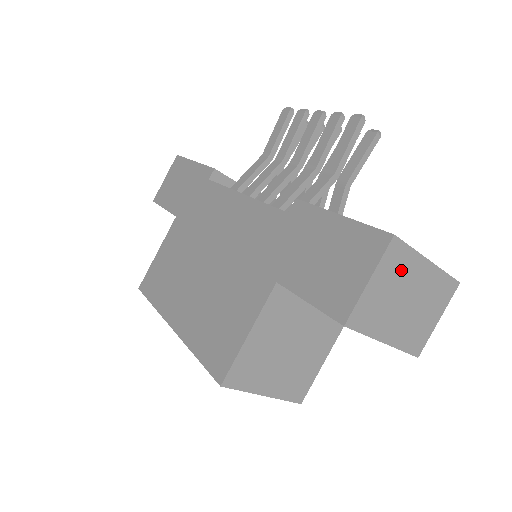
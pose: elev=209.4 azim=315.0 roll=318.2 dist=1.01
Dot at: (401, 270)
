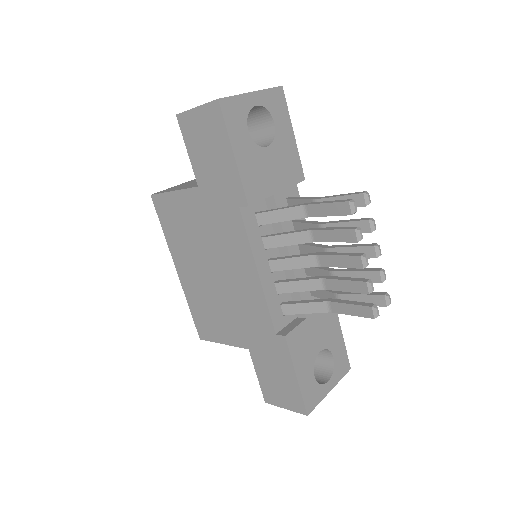
Dot at: occluded
